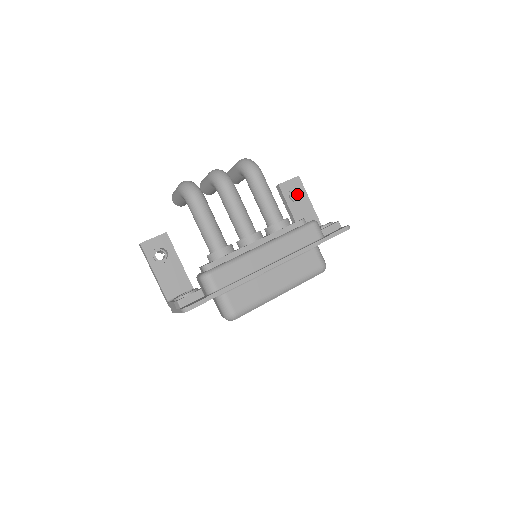
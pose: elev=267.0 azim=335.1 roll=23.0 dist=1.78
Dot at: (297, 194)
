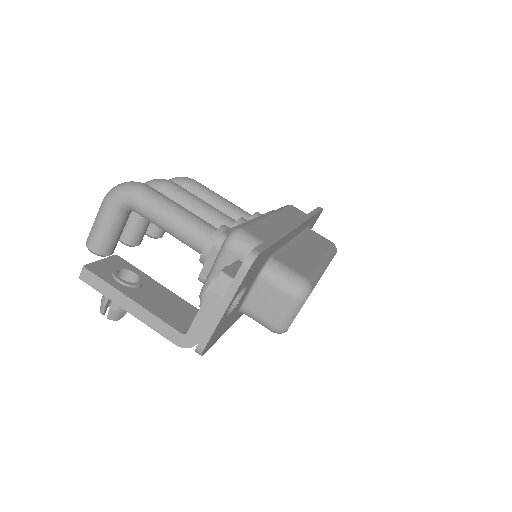
Dot at: occluded
